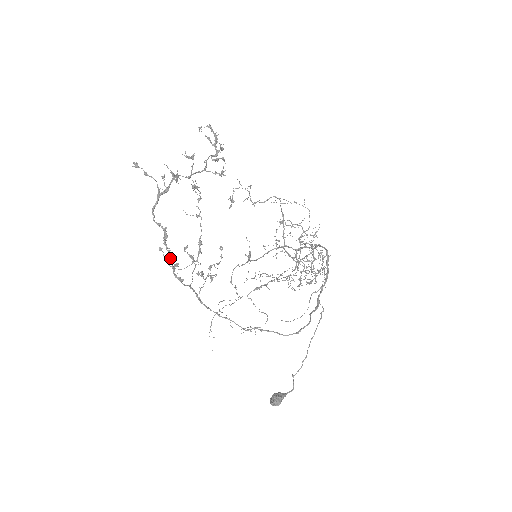
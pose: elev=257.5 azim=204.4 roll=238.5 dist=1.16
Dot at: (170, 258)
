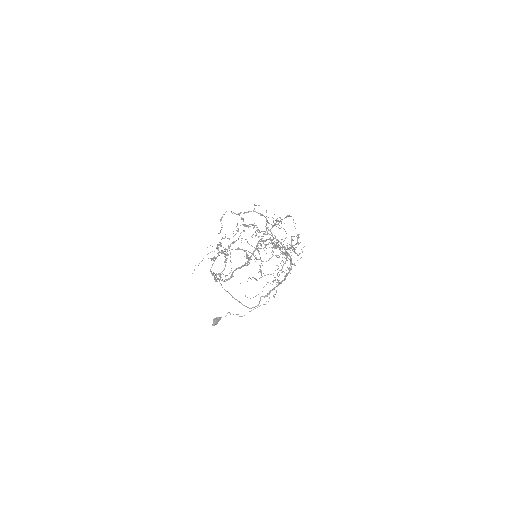
Dot at: occluded
